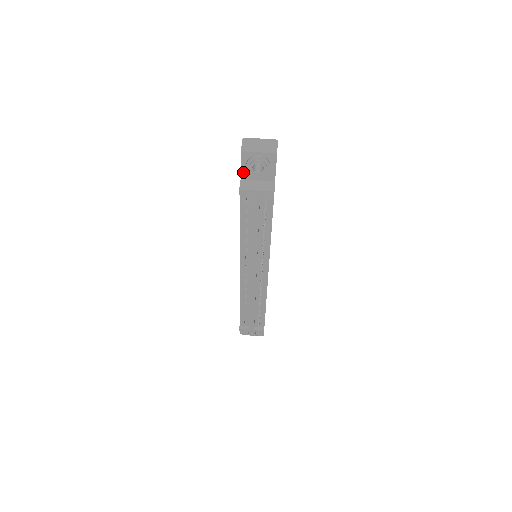
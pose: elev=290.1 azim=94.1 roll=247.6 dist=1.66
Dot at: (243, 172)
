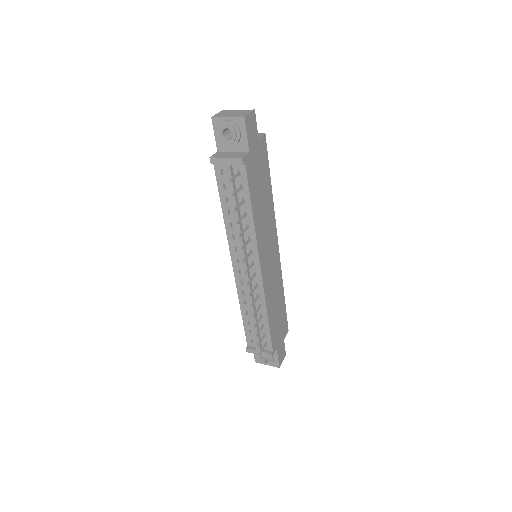
Dot at: (218, 142)
